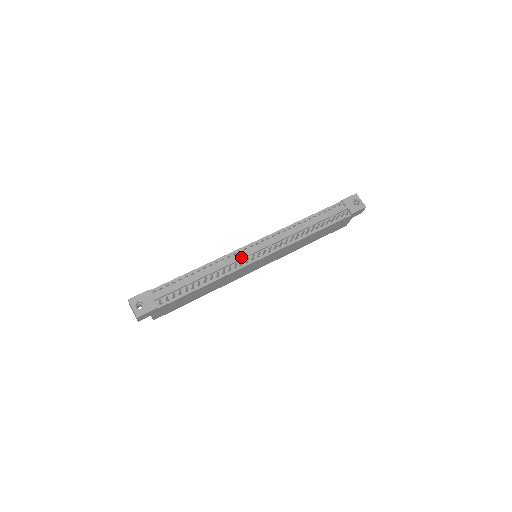
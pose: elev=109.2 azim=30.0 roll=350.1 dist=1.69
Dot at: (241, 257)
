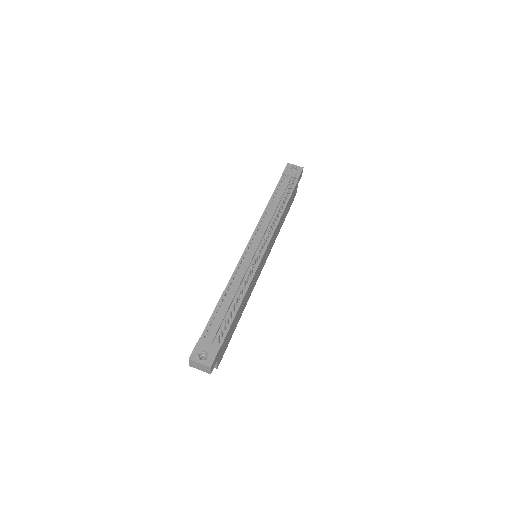
Dot at: (249, 260)
